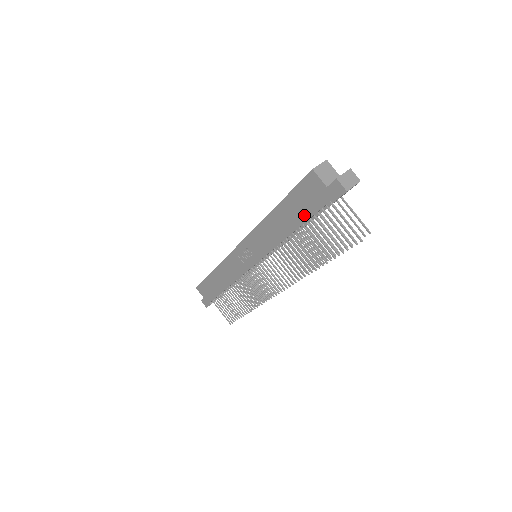
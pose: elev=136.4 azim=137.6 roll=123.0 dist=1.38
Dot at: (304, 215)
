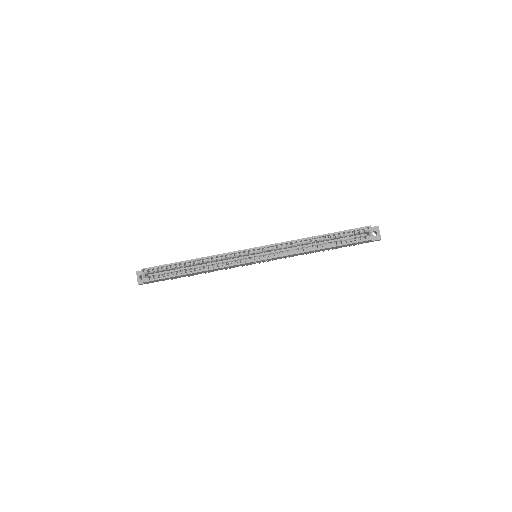
Dot at: (340, 247)
